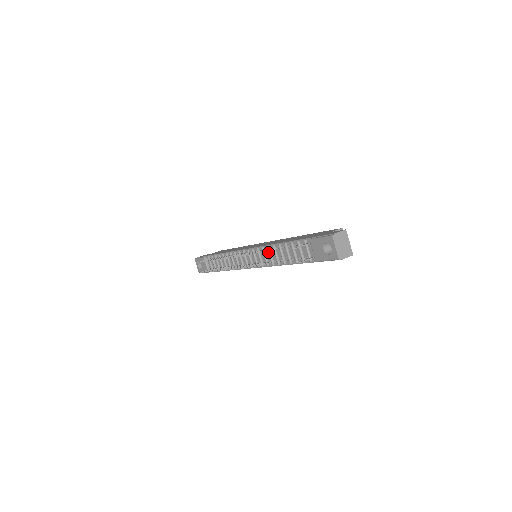
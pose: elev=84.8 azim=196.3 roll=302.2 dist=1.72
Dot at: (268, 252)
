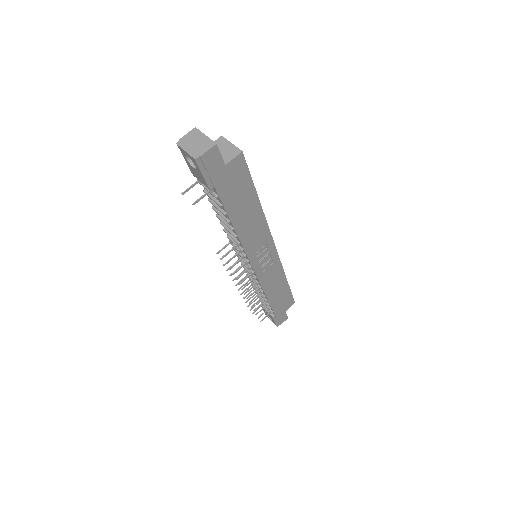
Dot at: occluded
